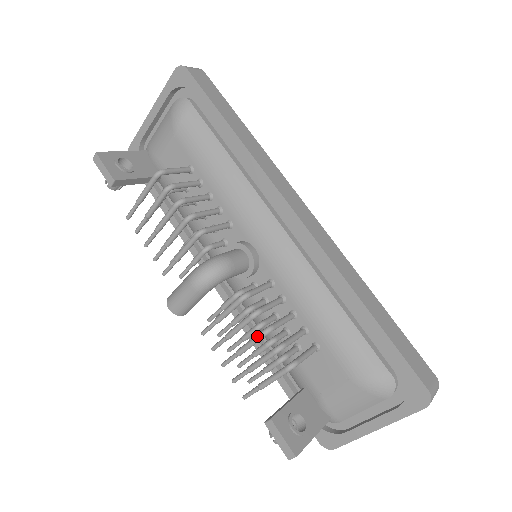
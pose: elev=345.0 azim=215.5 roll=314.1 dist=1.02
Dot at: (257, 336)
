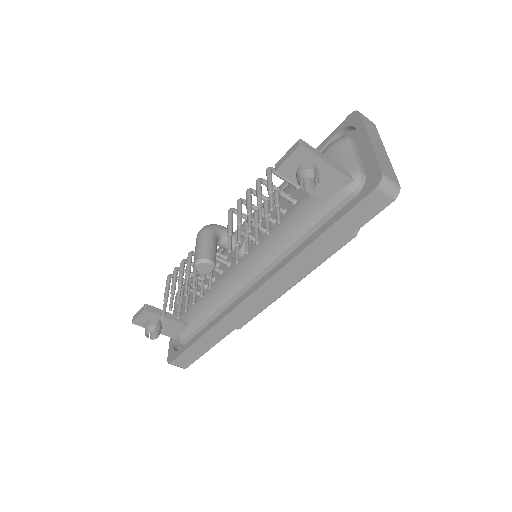
Dot at: (246, 195)
